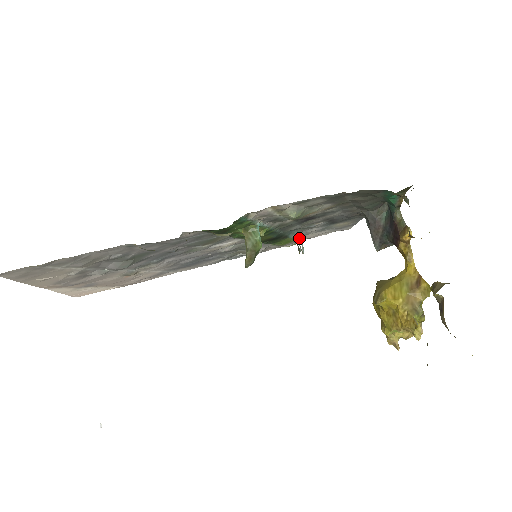
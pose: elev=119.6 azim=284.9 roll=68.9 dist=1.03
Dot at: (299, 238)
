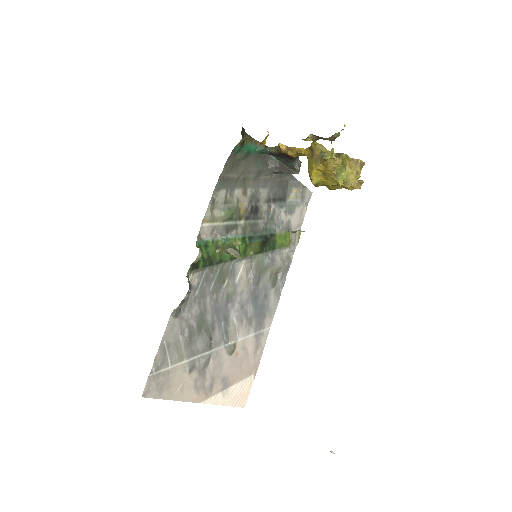
Dot at: (291, 230)
